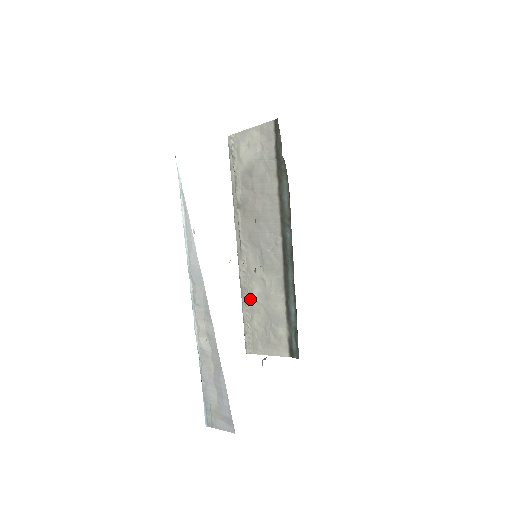
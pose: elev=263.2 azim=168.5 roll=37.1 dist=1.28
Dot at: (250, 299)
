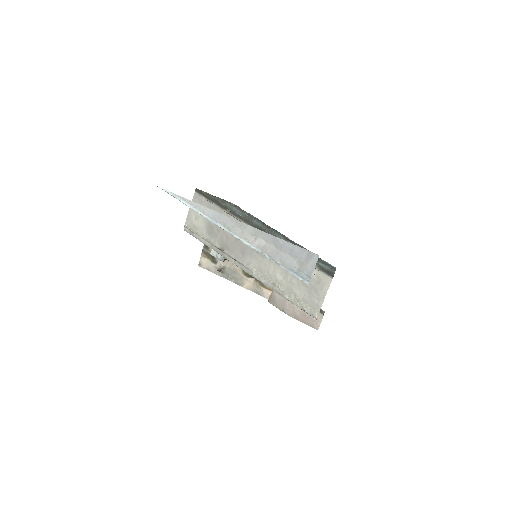
Dot at: (281, 285)
